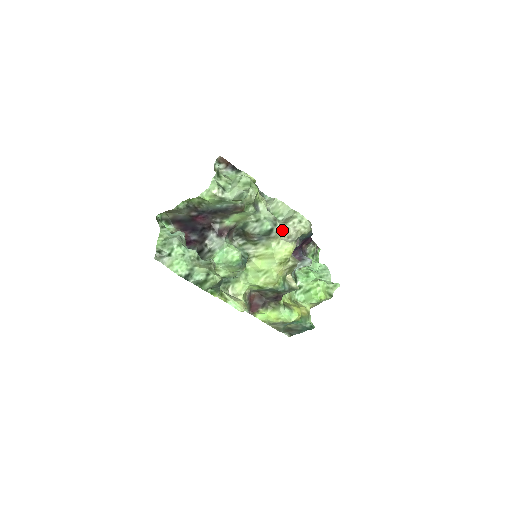
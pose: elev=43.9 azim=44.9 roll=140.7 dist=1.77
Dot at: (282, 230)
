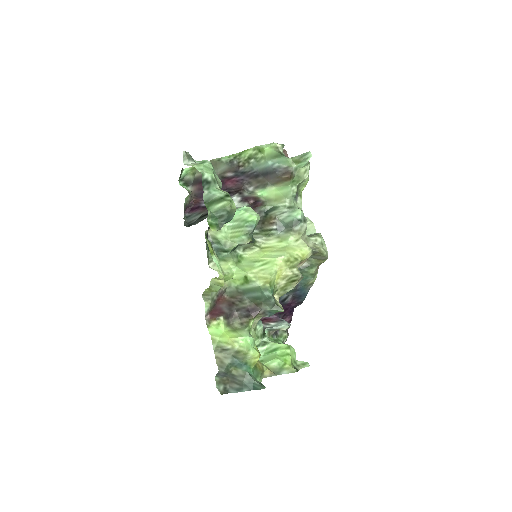
Dot at: (305, 235)
